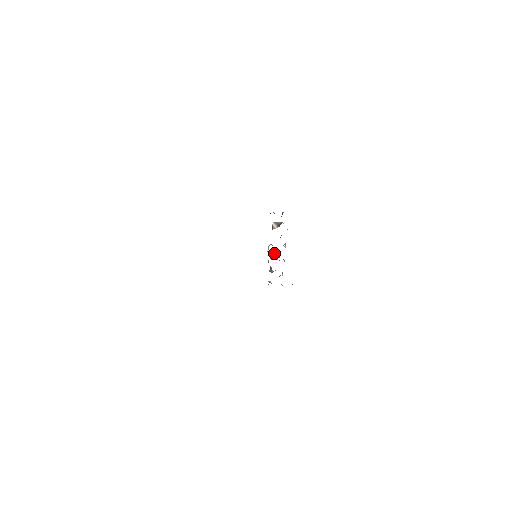
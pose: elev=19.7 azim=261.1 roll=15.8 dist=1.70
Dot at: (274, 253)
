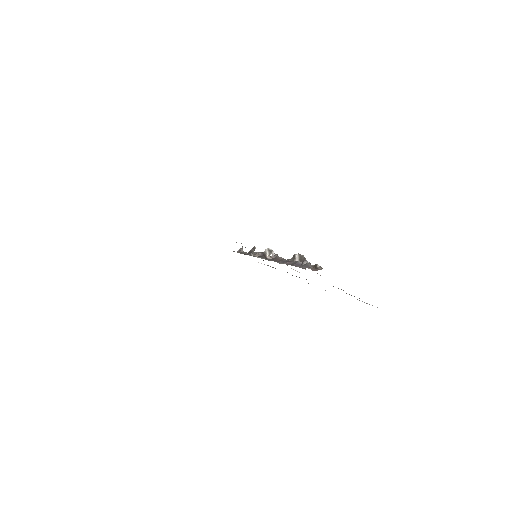
Dot at: occluded
